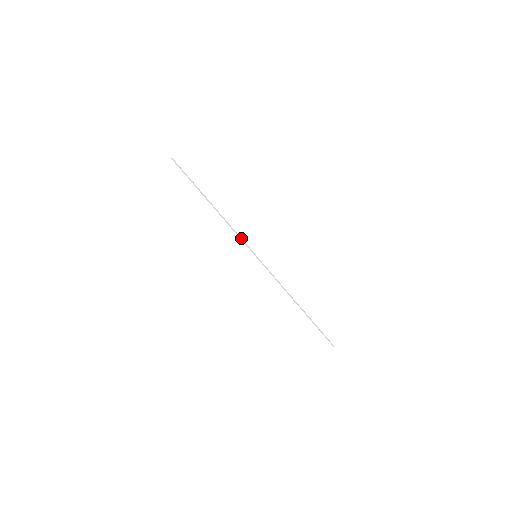
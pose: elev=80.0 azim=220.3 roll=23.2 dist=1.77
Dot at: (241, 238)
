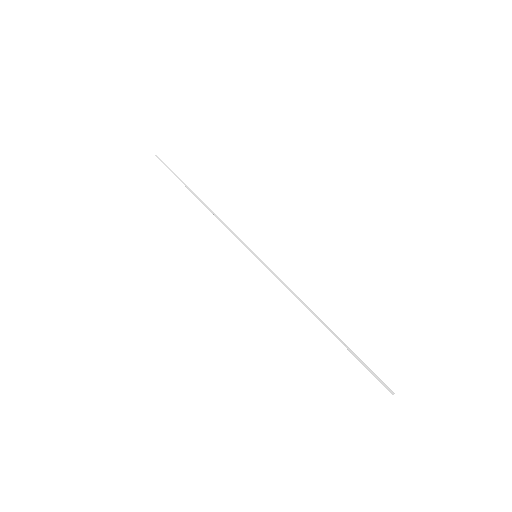
Dot at: (235, 234)
